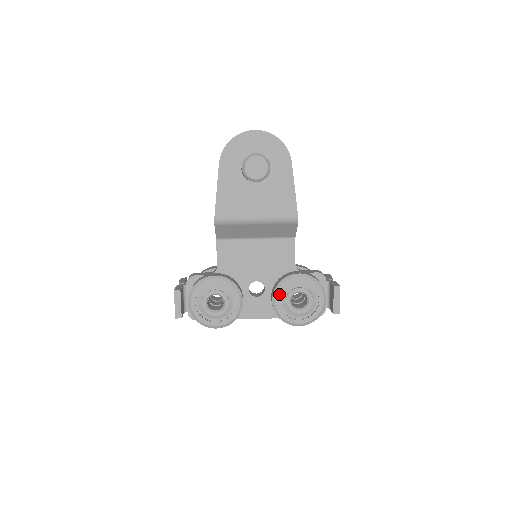
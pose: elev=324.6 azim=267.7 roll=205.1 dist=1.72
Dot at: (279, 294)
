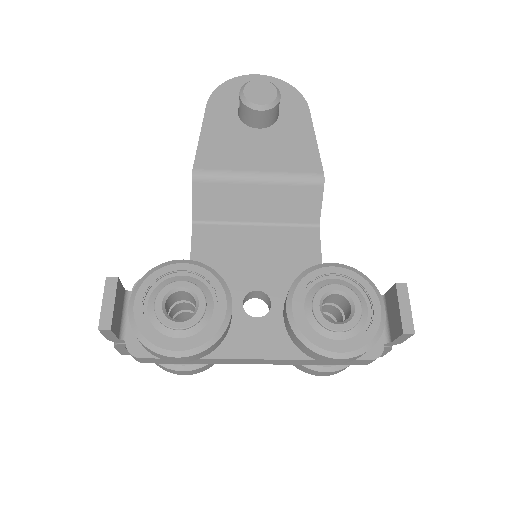
Dot at: (299, 294)
